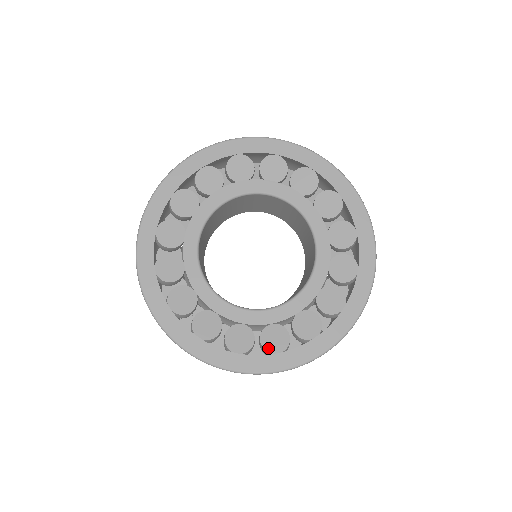
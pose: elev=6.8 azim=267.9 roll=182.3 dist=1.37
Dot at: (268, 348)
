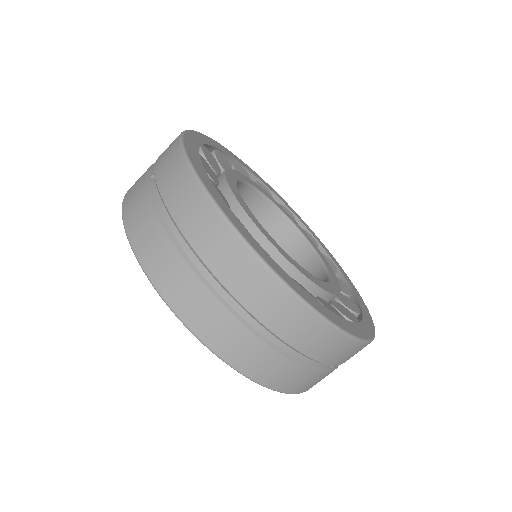
Dot at: (351, 319)
